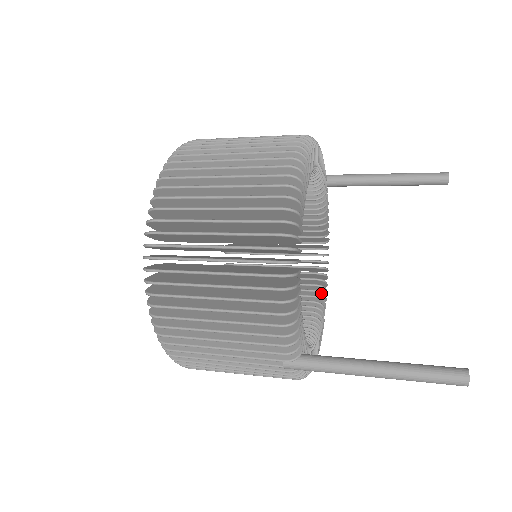
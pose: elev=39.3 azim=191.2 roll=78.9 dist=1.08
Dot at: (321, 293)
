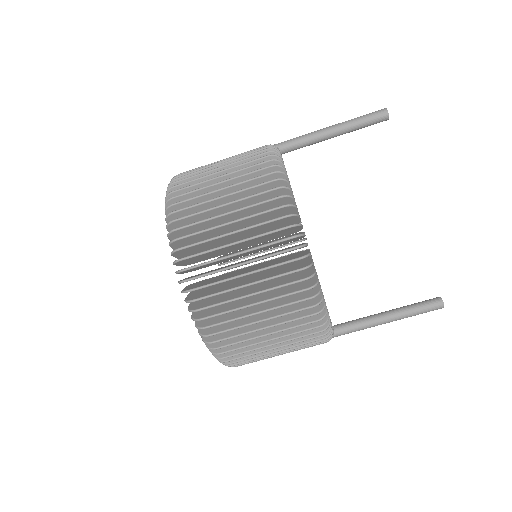
Dot at: occluded
